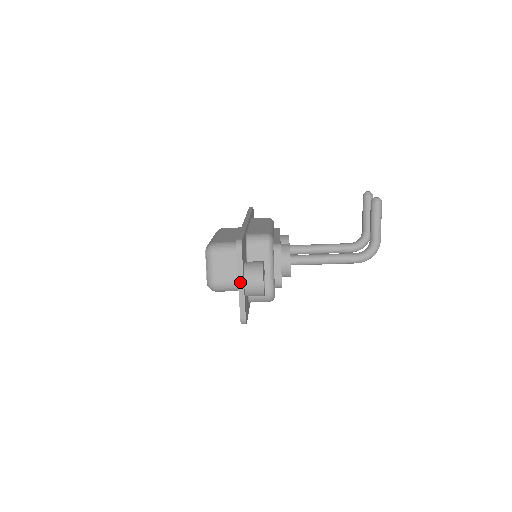
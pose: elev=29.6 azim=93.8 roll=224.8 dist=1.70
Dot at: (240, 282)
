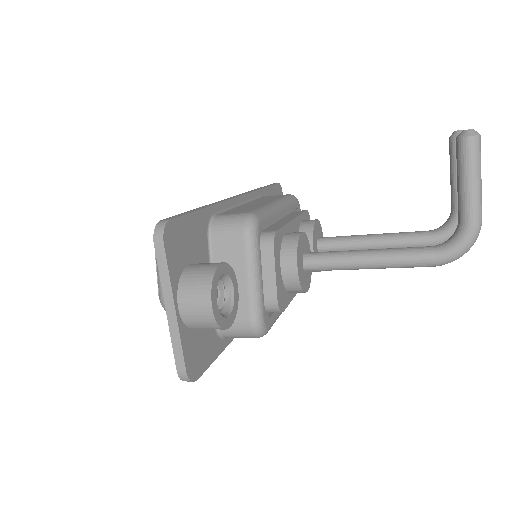
Dot at: (168, 302)
